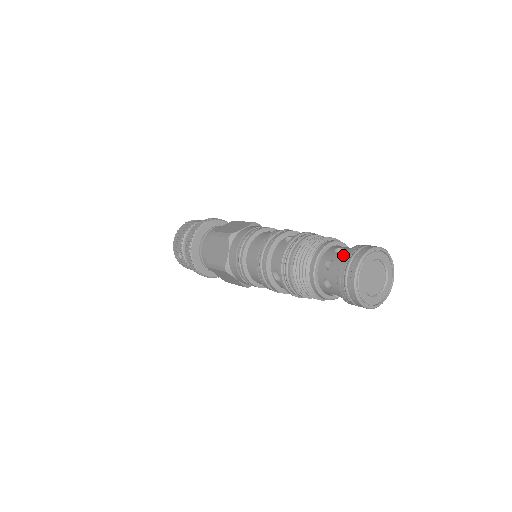
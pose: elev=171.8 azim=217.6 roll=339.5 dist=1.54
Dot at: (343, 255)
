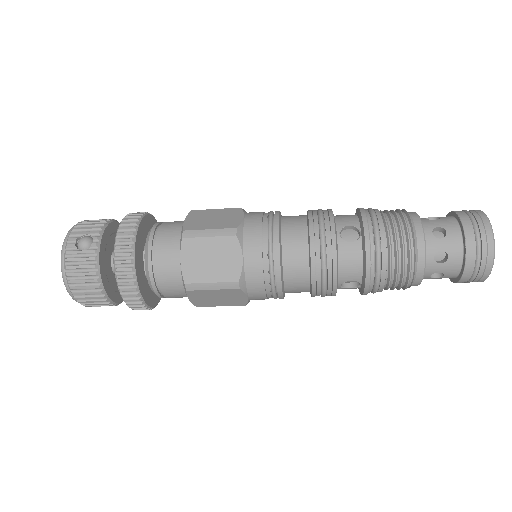
Dot at: occluded
